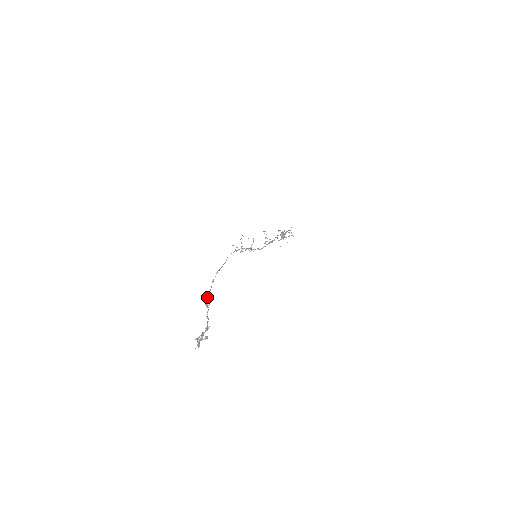
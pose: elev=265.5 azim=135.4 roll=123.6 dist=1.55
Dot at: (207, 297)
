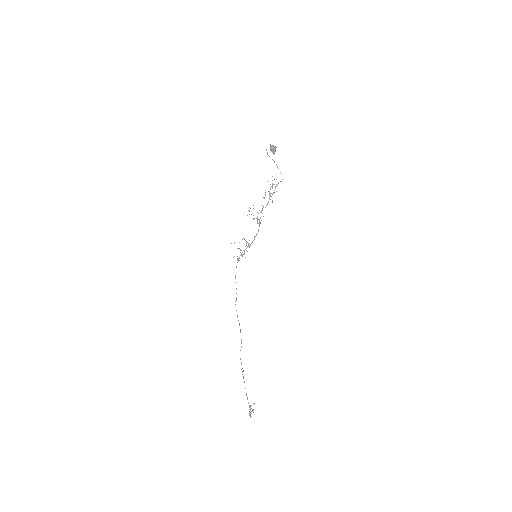
Dot at: (241, 340)
